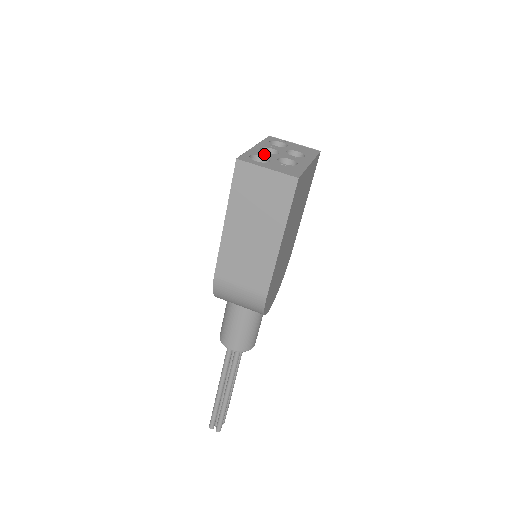
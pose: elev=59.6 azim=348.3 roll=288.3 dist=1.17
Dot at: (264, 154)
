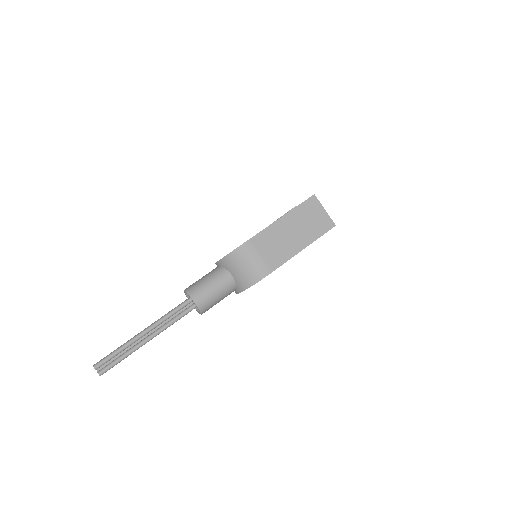
Dot at: occluded
